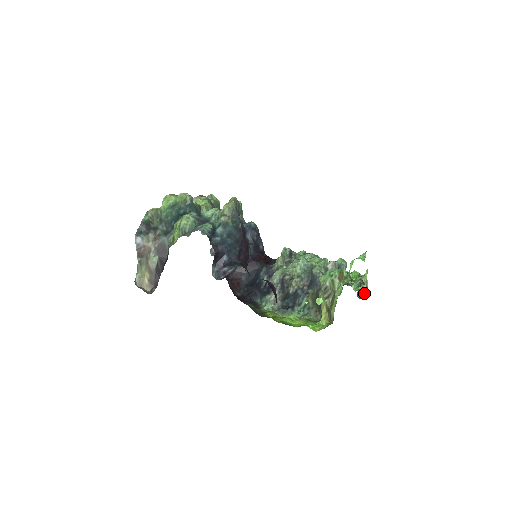
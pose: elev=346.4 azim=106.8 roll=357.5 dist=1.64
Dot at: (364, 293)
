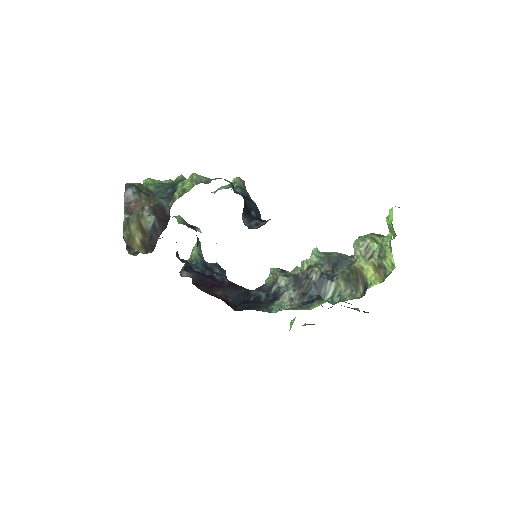
Dot at: occluded
